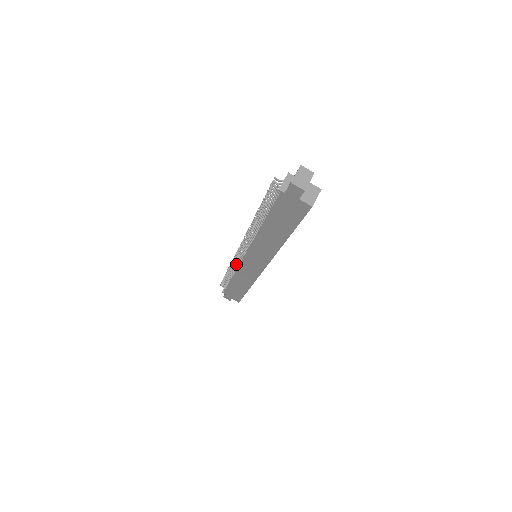
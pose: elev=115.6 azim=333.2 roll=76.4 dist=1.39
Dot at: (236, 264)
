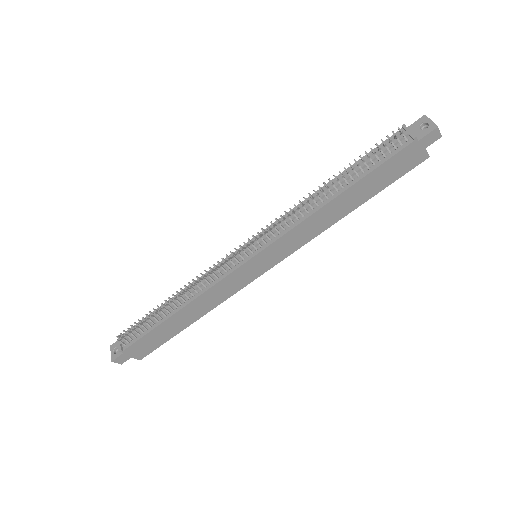
Dot at: (207, 280)
